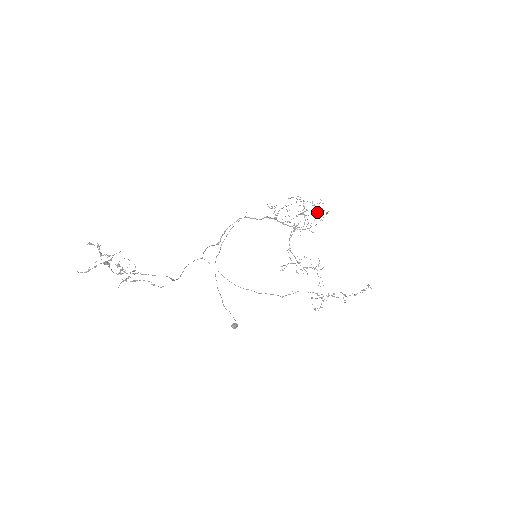
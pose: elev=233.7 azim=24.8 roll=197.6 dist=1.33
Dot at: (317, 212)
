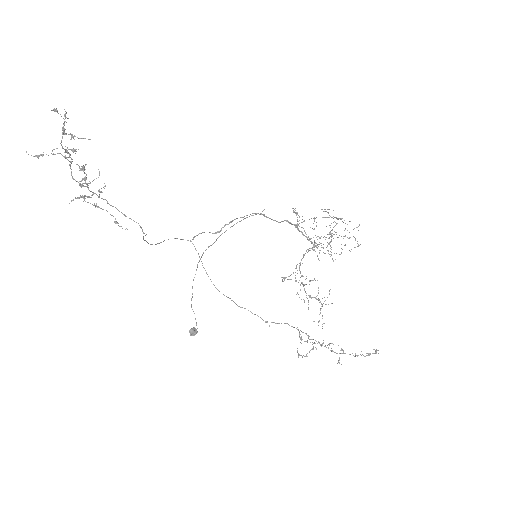
Dot at: (349, 237)
